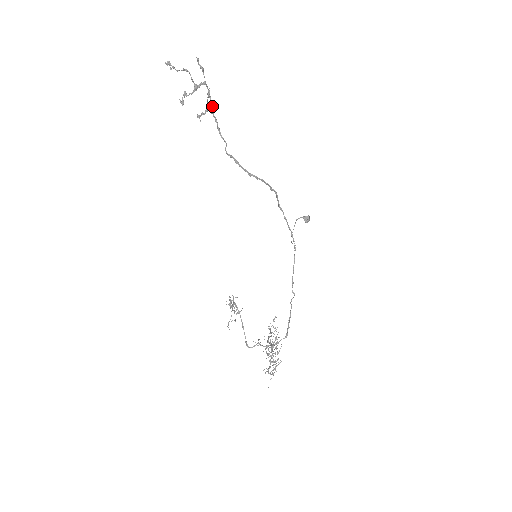
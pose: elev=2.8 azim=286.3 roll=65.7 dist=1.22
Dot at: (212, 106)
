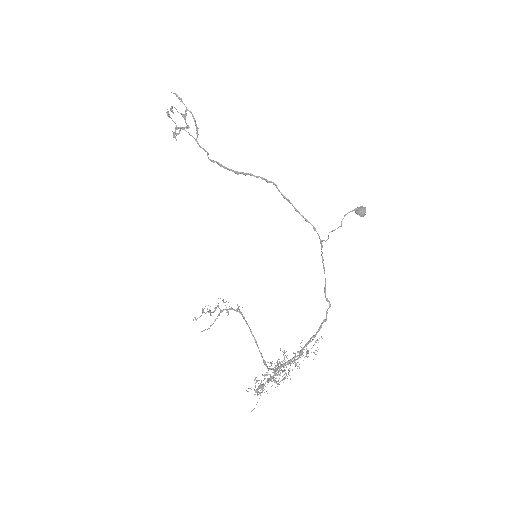
Dot at: occluded
